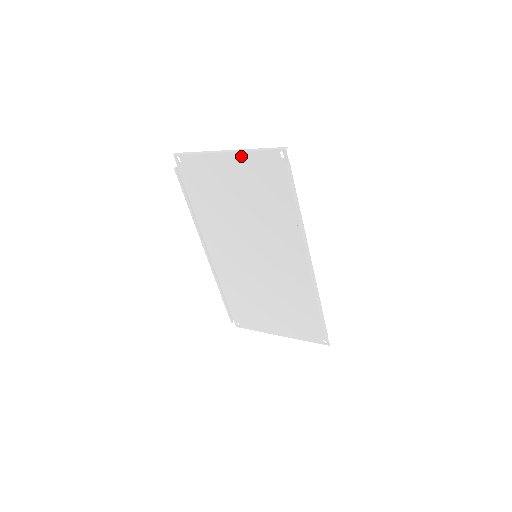
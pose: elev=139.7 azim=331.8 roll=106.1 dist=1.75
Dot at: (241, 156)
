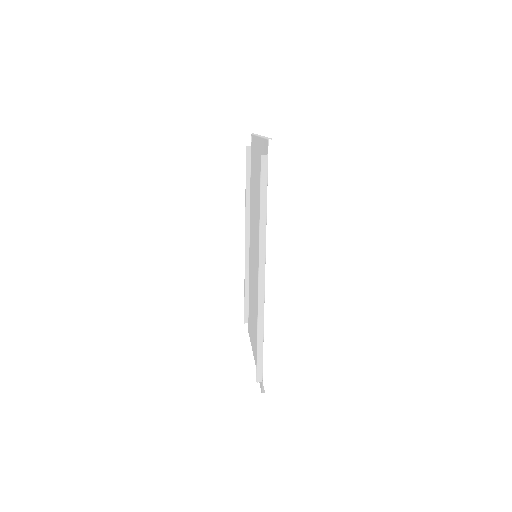
Dot at: (260, 142)
